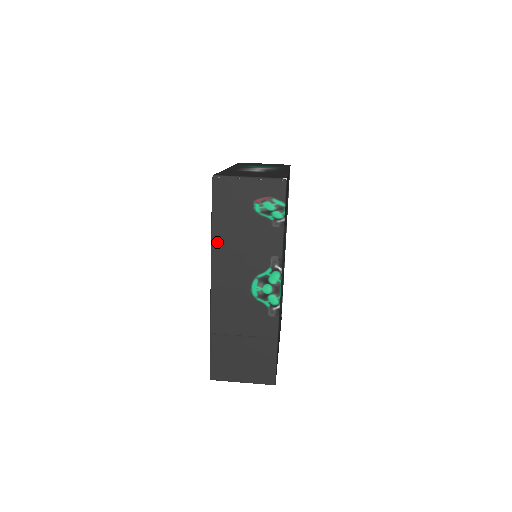
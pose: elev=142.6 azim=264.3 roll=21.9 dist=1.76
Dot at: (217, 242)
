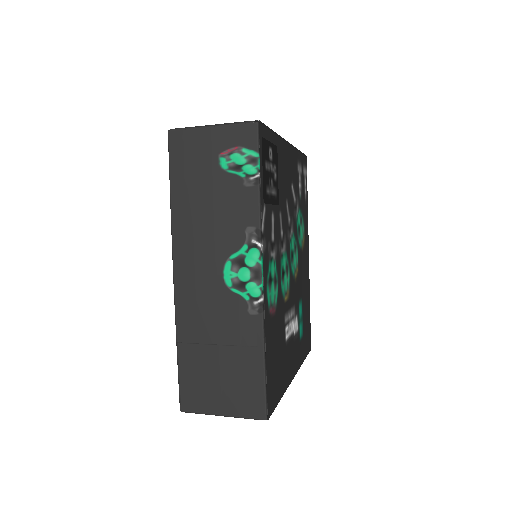
Dot at: (178, 215)
